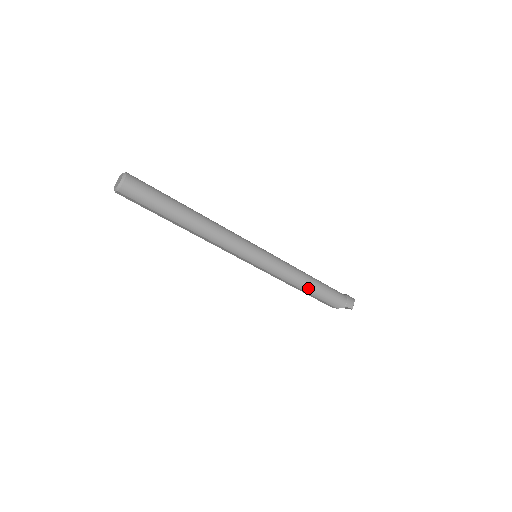
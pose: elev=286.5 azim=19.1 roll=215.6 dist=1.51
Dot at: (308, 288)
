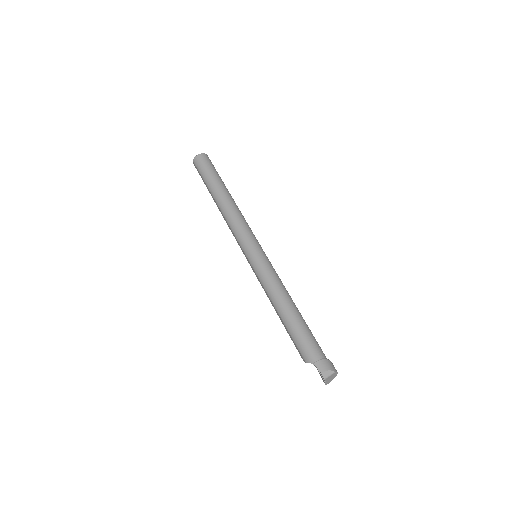
Dot at: (282, 311)
